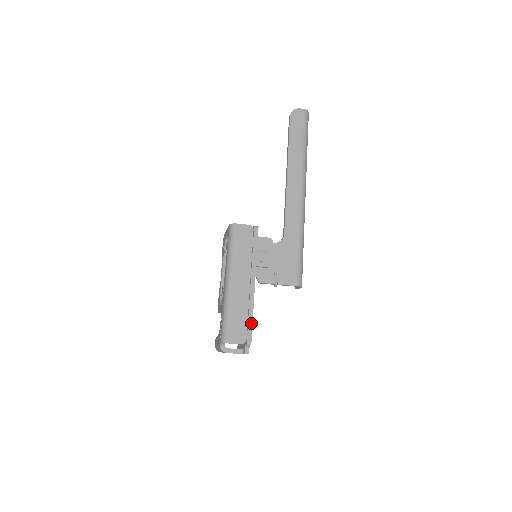
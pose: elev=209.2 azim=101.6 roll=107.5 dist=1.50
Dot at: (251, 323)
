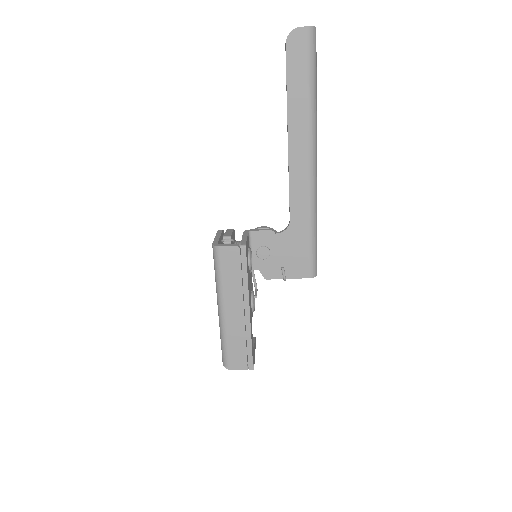
Dot at: (250, 348)
